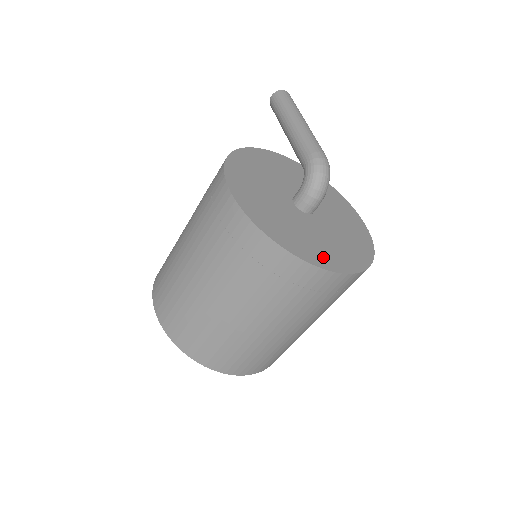
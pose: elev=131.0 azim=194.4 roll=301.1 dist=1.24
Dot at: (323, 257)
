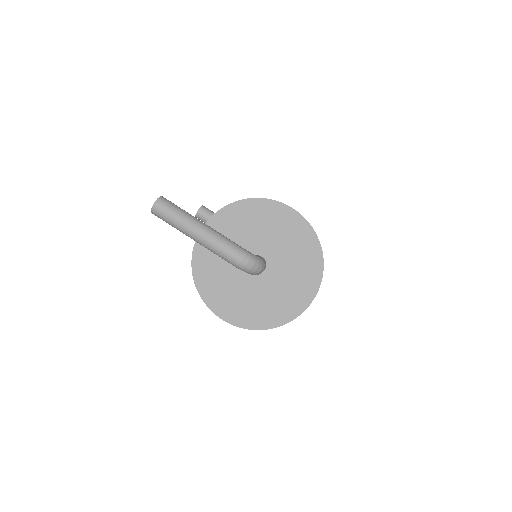
Dot at: (300, 298)
